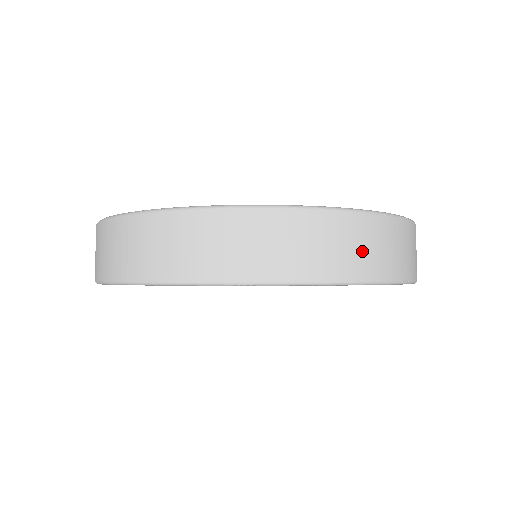
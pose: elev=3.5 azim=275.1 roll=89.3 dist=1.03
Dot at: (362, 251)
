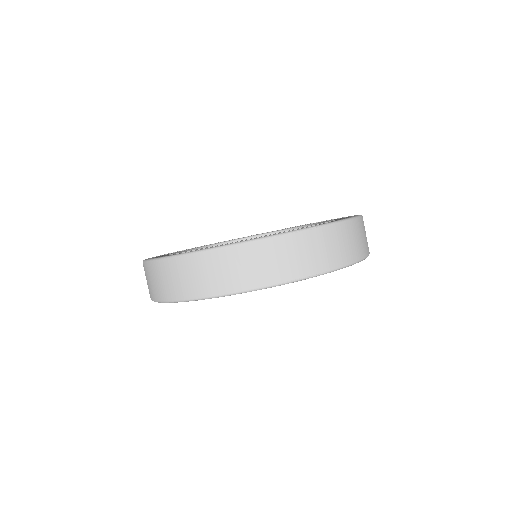
Dot at: (271, 265)
